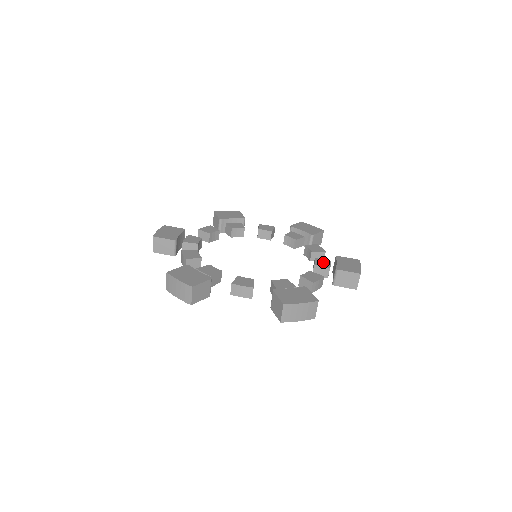
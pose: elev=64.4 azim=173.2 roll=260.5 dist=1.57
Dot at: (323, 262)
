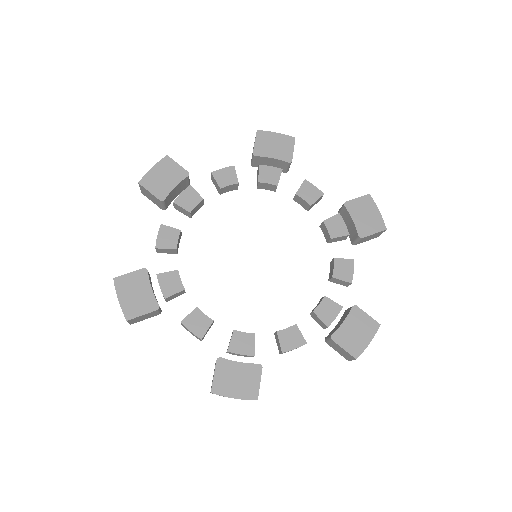
Dot at: (336, 225)
